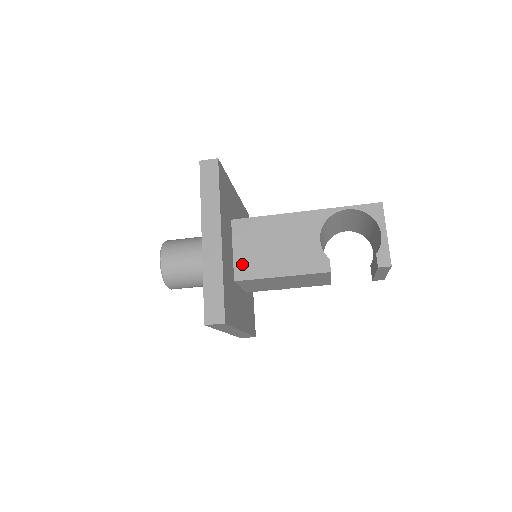
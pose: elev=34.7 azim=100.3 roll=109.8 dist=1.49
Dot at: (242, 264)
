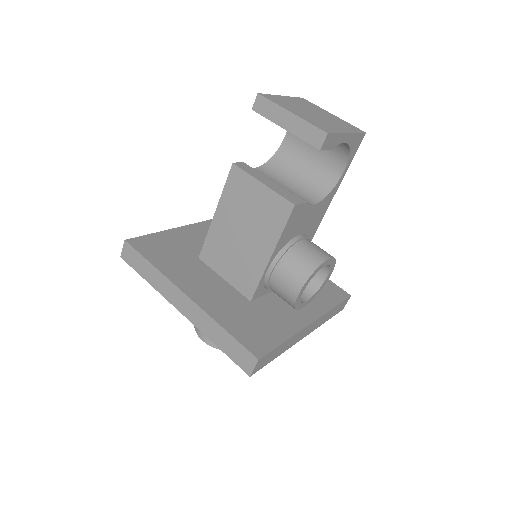
Dot at: occluded
